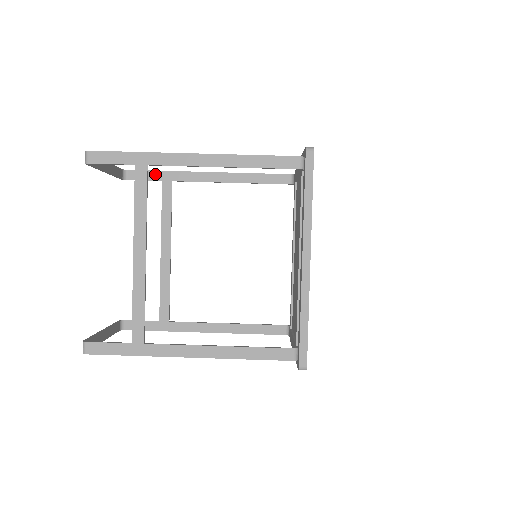
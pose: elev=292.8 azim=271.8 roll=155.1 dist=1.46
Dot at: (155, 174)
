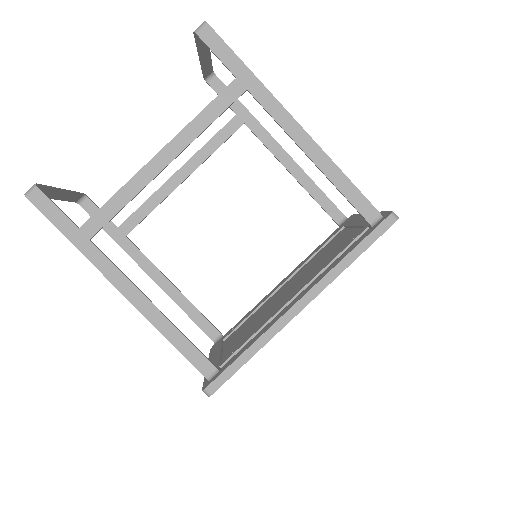
Dot at: (236, 103)
